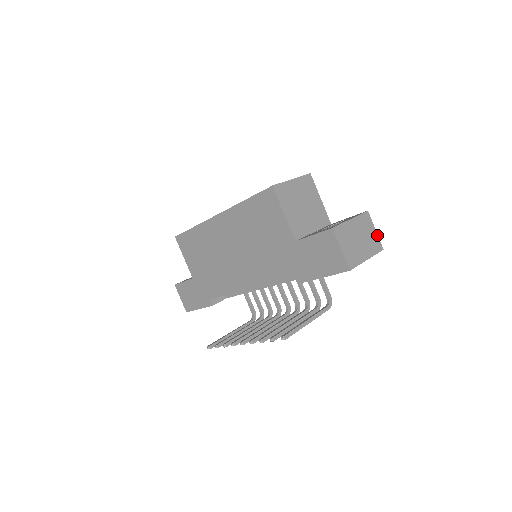
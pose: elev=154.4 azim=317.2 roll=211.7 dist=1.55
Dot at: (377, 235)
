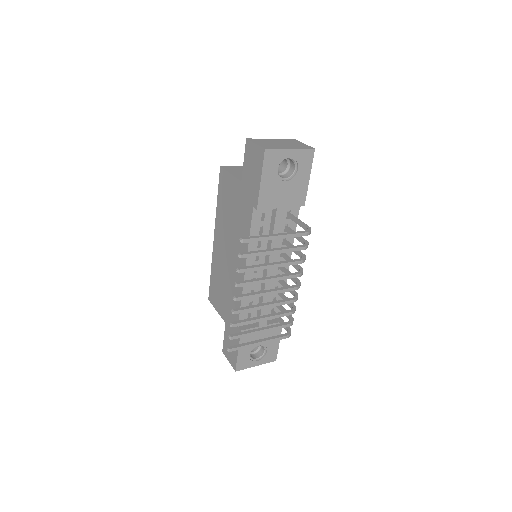
Dot at: (306, 145)
